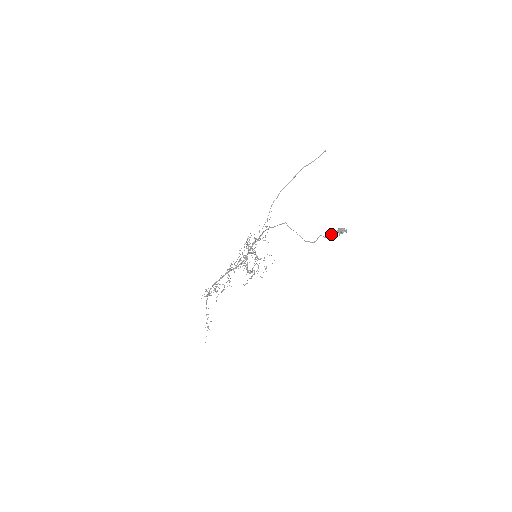
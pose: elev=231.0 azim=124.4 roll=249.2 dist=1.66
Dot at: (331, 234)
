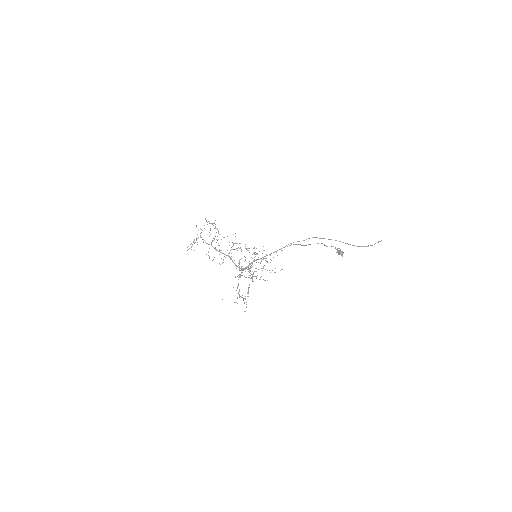
Dot at: (332, 246)
